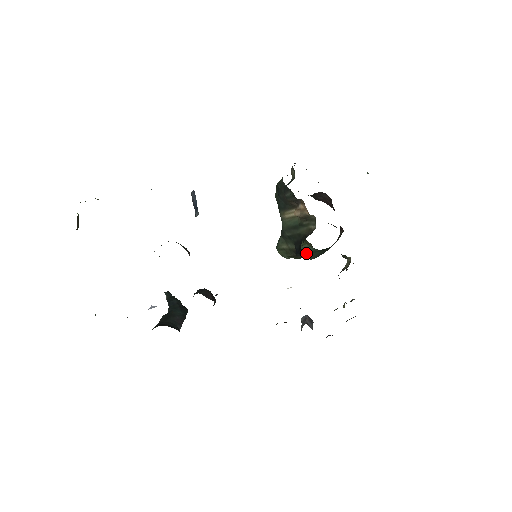
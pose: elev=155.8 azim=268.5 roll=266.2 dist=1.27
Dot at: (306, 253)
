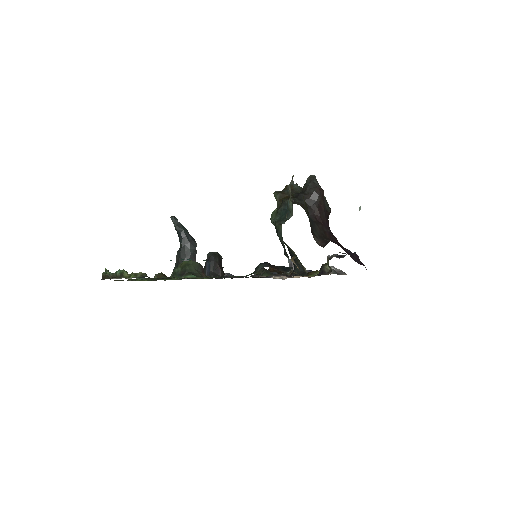
Dot at: occluded
